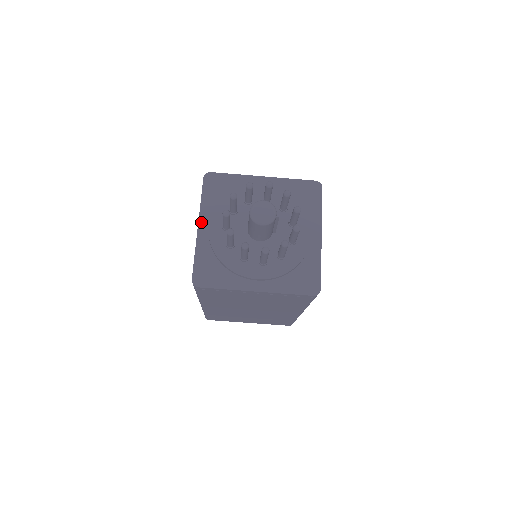
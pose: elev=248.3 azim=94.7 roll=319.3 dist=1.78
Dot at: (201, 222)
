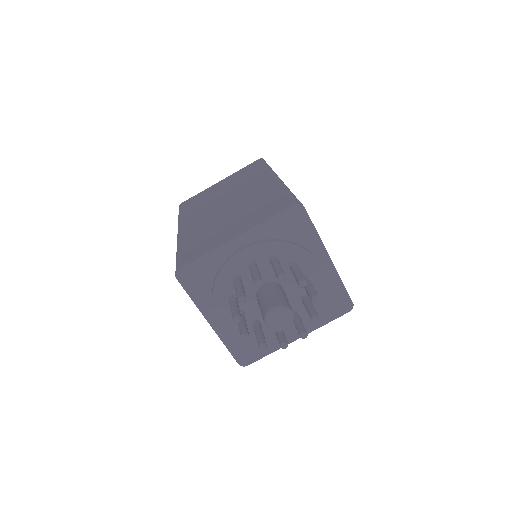
Dot at: (243, 237)
